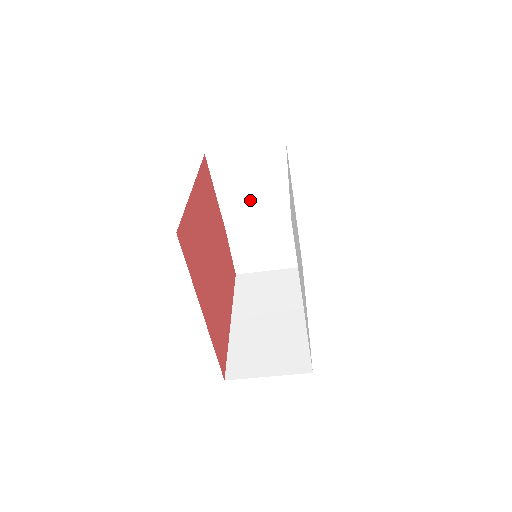
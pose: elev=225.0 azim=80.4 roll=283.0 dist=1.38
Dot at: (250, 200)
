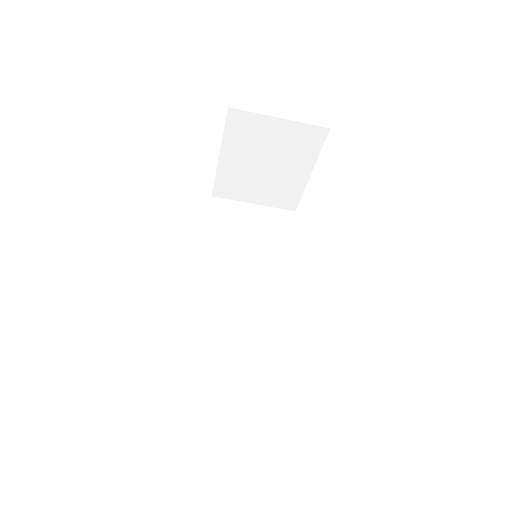
Dot at: (256, 175)
